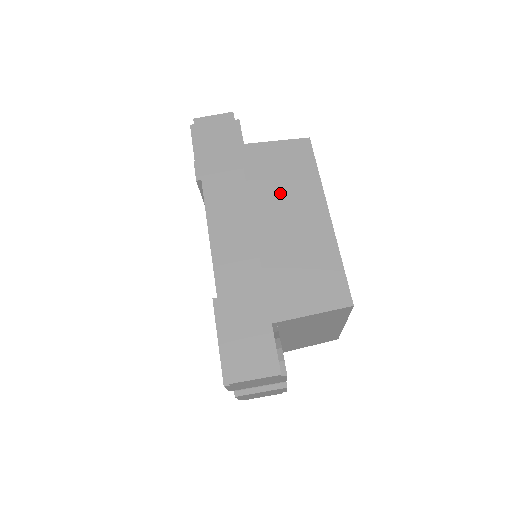
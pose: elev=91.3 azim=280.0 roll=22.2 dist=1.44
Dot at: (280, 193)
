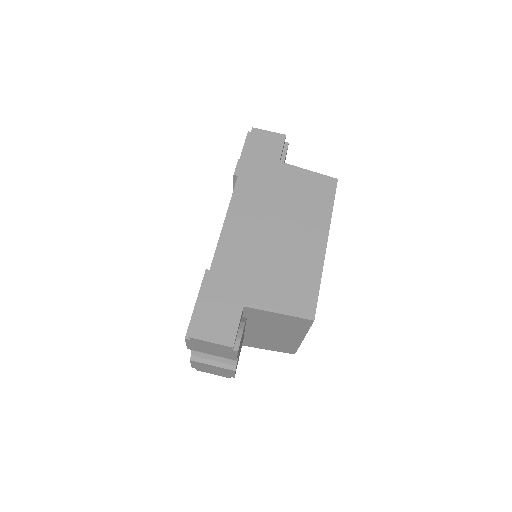
Dot at: (295, 211)
